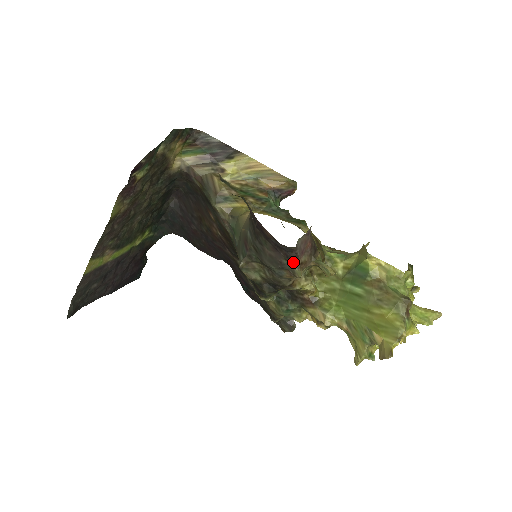
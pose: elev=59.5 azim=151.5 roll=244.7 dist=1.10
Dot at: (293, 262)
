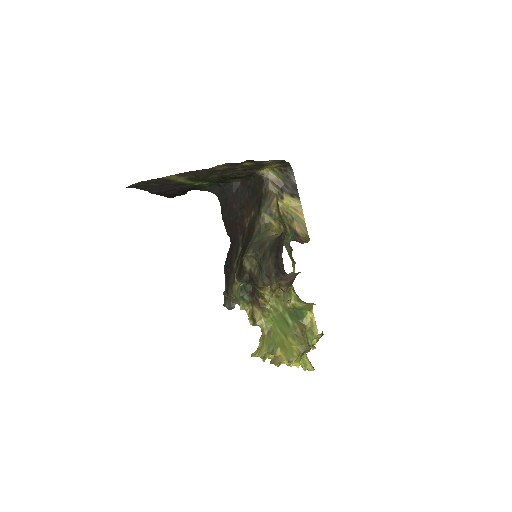
Dot at: (277, 279)
